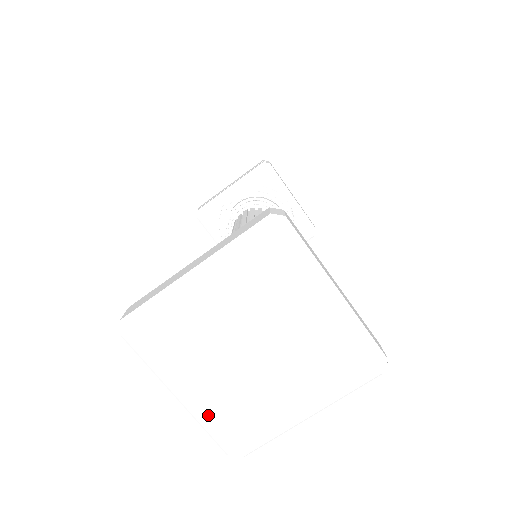
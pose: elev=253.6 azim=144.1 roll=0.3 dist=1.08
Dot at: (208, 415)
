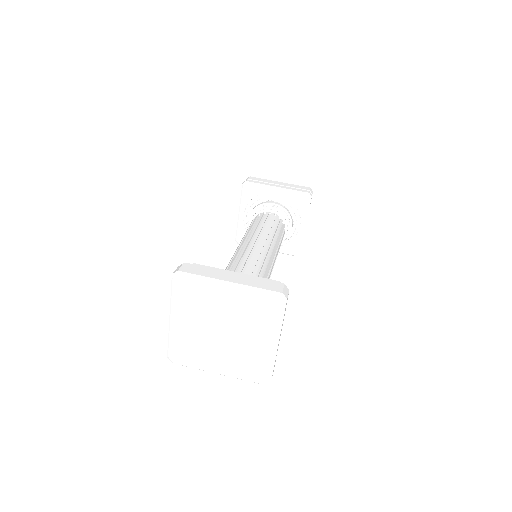
Dot at: (236, 373)
